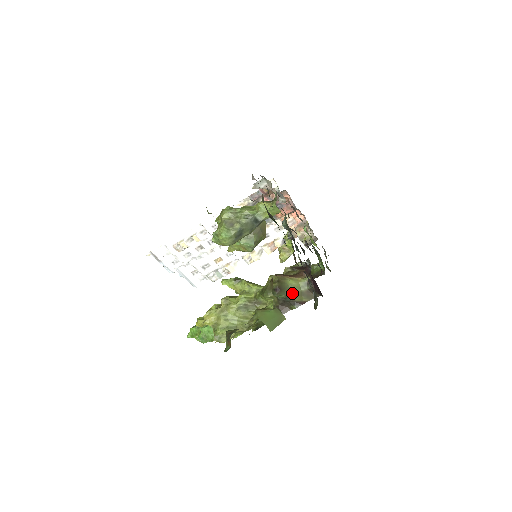
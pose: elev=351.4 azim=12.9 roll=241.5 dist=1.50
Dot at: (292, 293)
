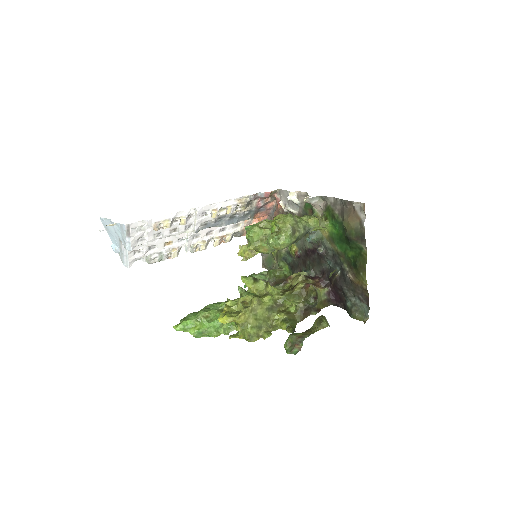
Dot at: (317, 301)
